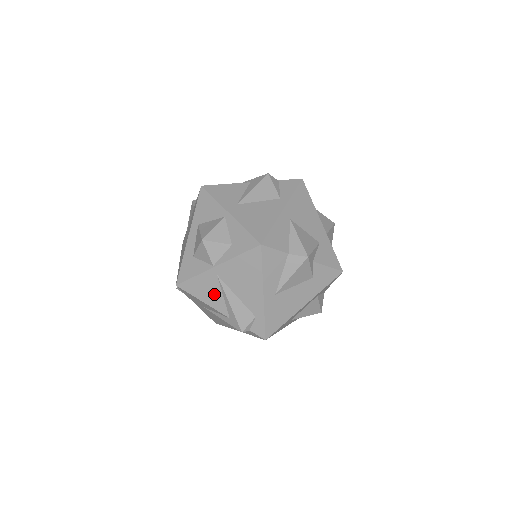
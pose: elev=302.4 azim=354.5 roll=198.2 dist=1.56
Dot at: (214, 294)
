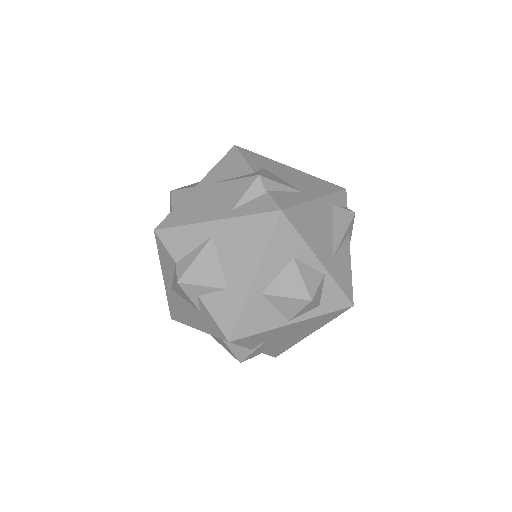
Dot at: occluded
